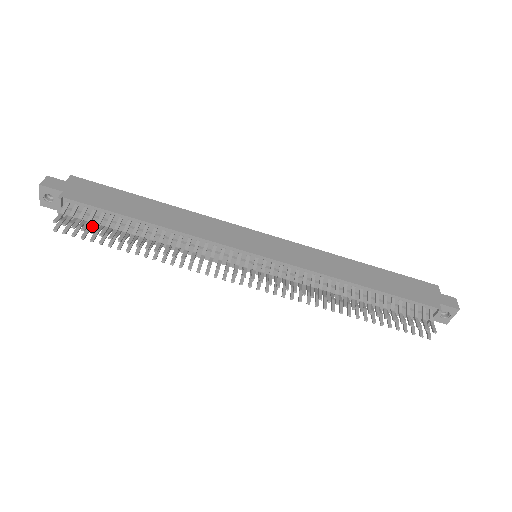
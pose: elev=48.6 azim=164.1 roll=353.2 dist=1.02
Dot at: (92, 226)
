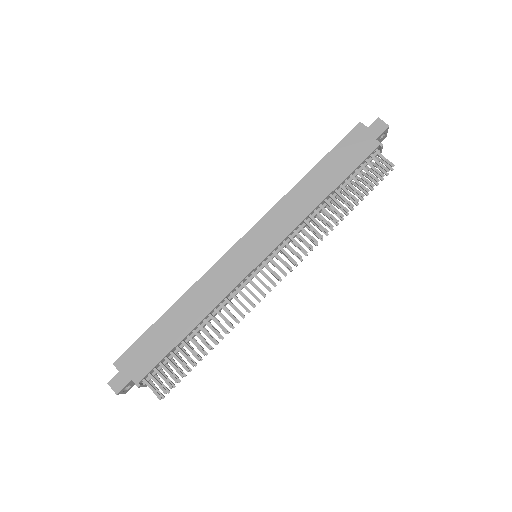
Dot at: (169, 368)
